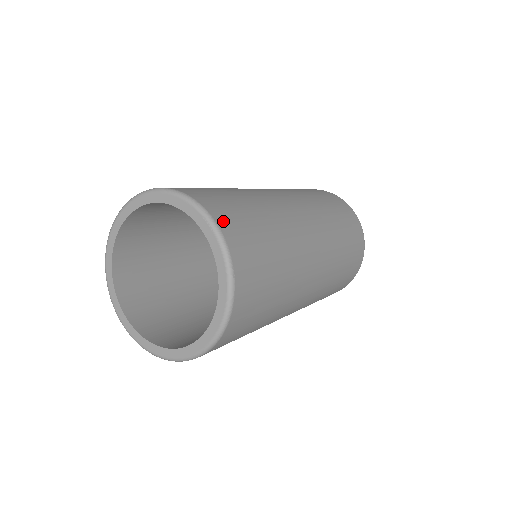
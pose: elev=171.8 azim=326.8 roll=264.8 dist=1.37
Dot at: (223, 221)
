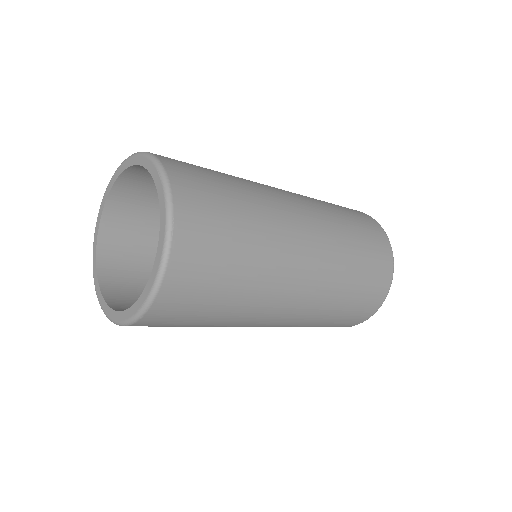
Dot at: (178, 178)
